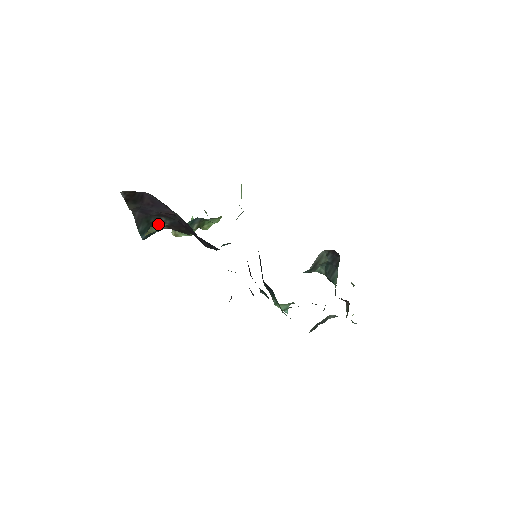
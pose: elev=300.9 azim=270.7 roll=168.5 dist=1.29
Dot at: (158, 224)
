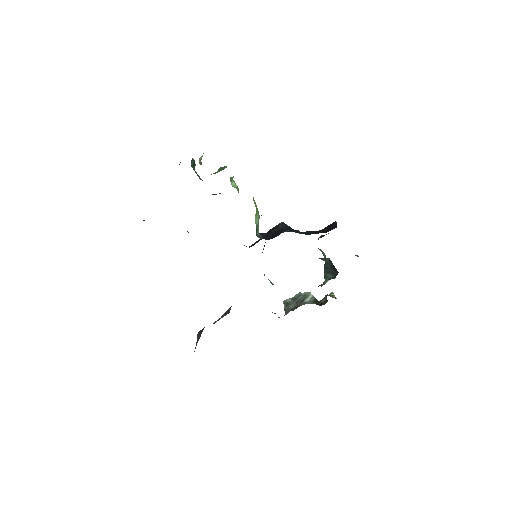
Dot at: occluded
